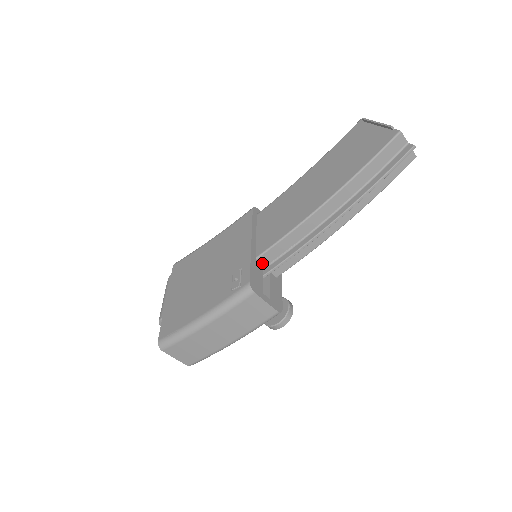
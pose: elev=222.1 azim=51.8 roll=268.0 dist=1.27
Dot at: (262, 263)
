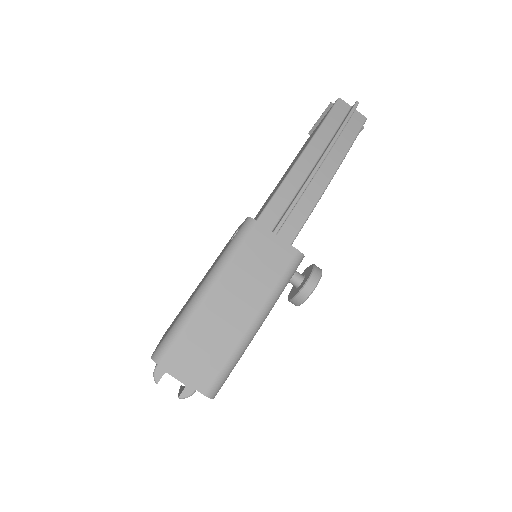
Dot at: occluded
